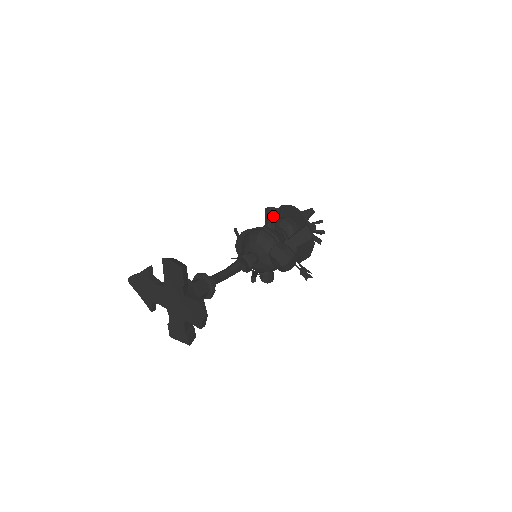
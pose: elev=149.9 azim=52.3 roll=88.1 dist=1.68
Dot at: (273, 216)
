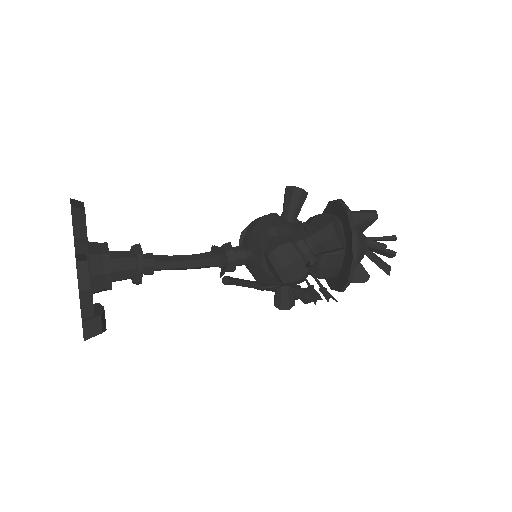
Dot at: (291, 200)
